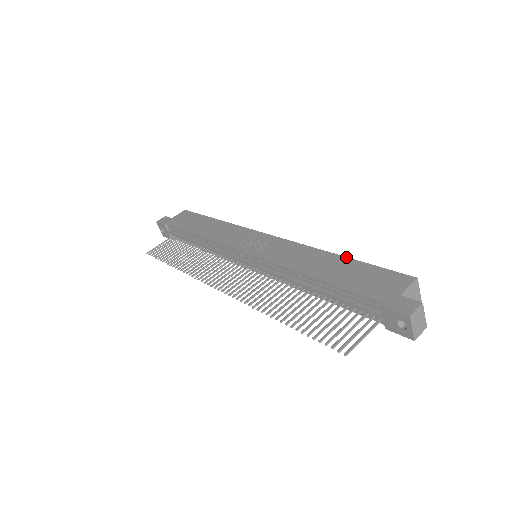
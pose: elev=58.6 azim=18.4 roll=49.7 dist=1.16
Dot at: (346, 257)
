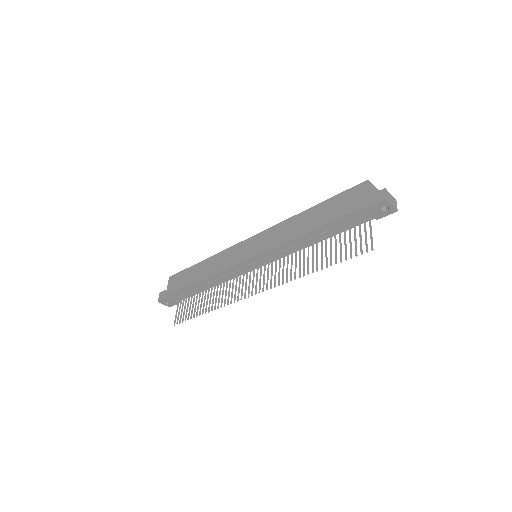
Dot at: (316, 205)
